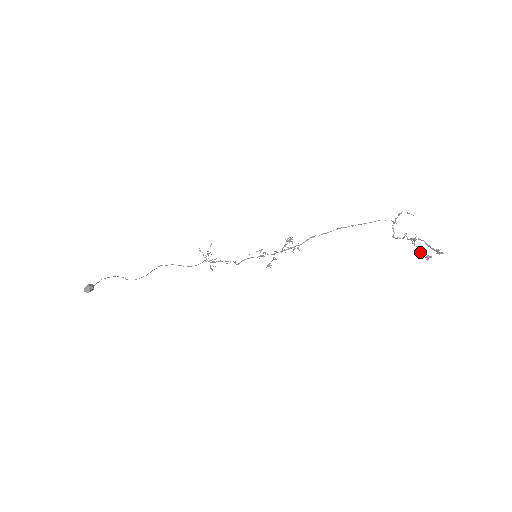
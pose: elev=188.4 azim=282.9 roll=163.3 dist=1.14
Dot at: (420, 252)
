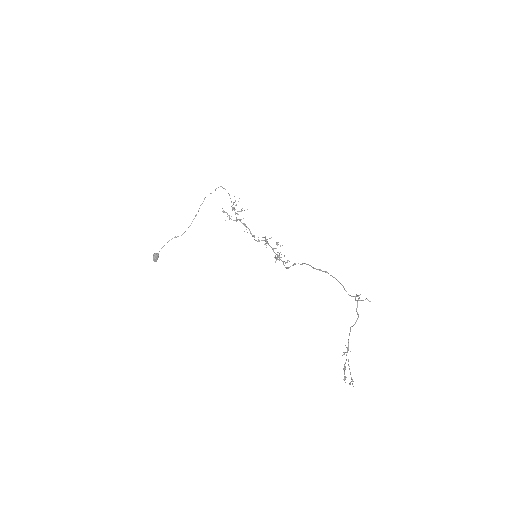
Dot at: (343, 369)
